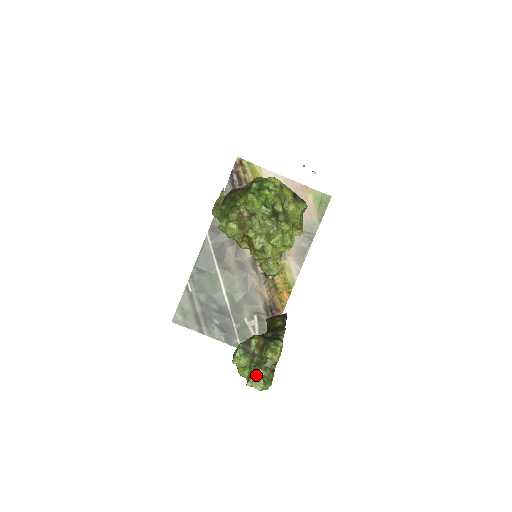
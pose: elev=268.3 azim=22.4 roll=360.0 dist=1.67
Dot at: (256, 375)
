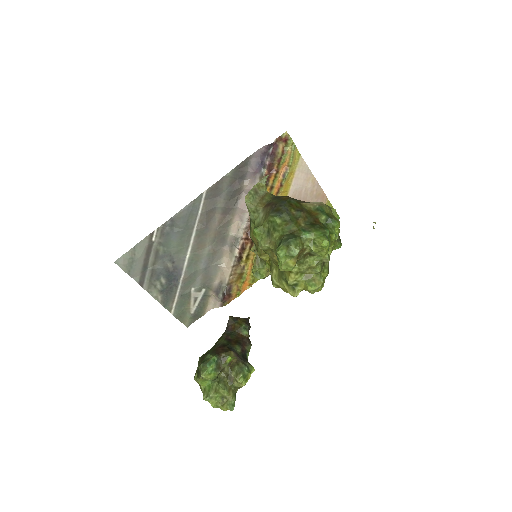
Dot at: (218, 393)
